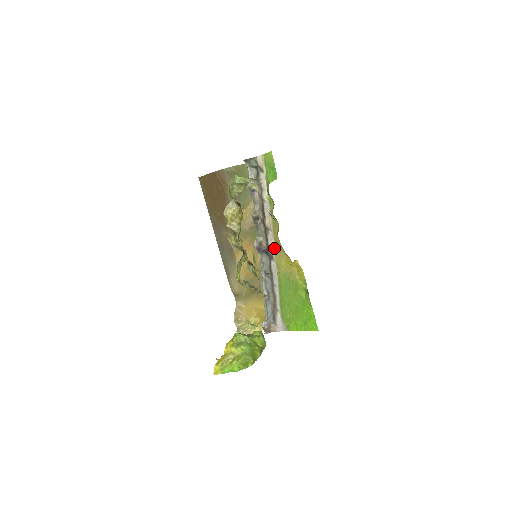
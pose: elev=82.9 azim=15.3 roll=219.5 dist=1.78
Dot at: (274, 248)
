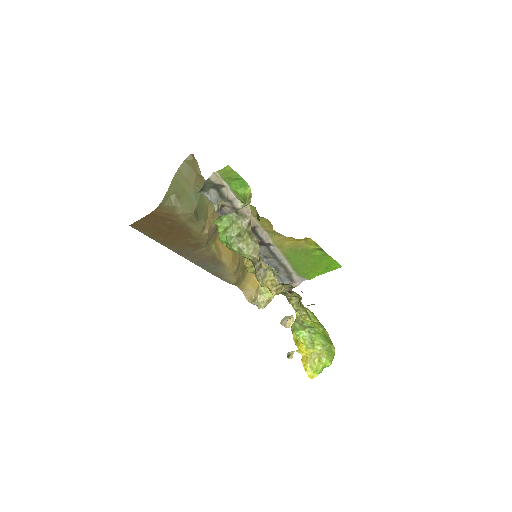
Dot at: (268, 237)
